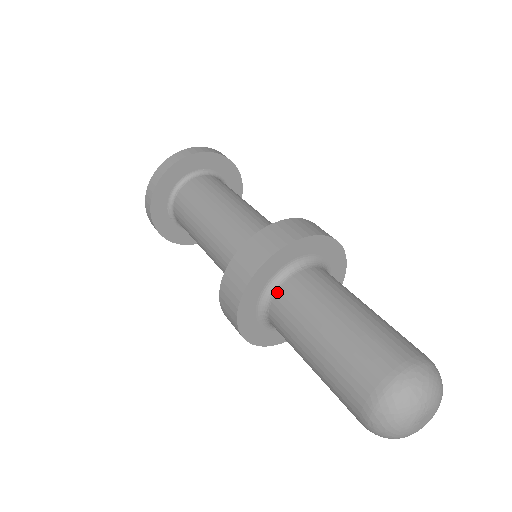
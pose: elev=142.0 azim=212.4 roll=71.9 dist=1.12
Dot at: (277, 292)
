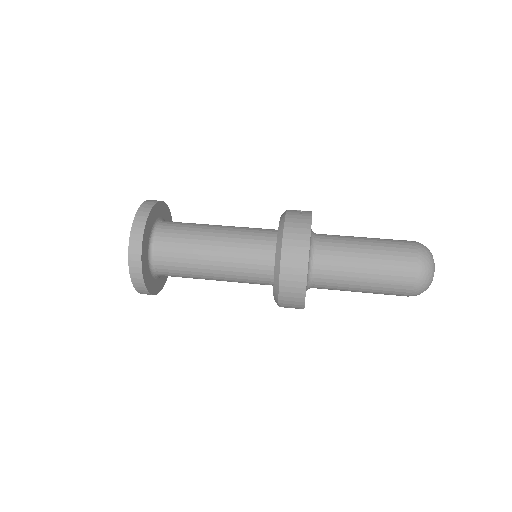
Dot at: (314, 282)
